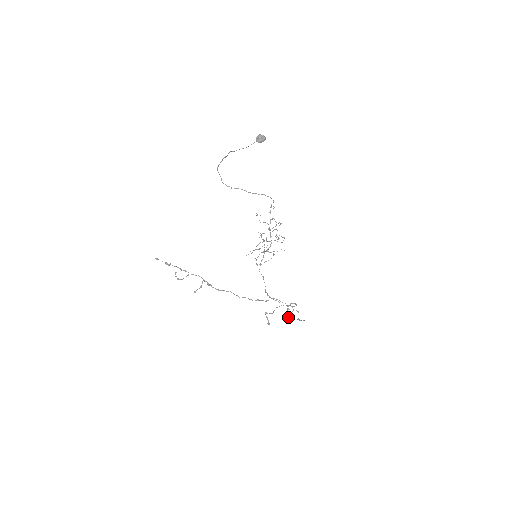
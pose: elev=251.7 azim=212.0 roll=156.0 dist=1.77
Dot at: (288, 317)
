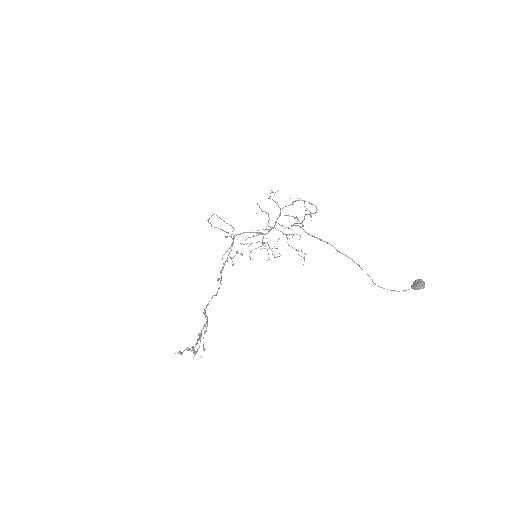
Dot at: occluded
